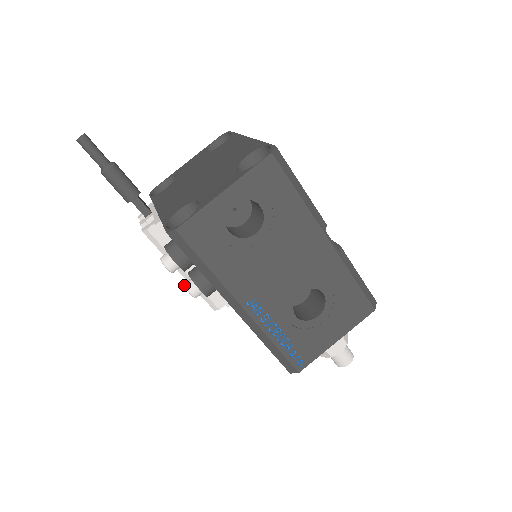
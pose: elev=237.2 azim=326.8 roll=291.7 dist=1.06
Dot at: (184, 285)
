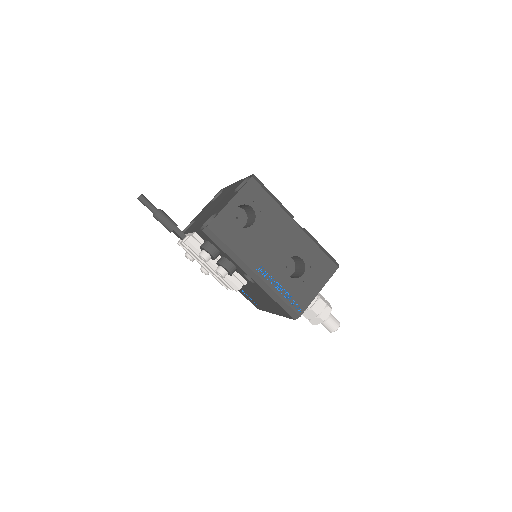
Dot at: (215, 270)
